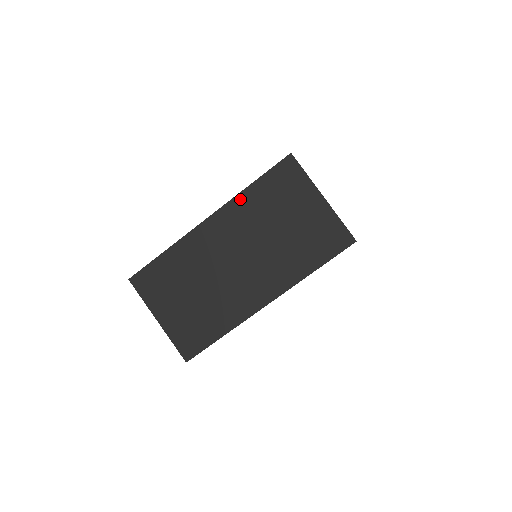
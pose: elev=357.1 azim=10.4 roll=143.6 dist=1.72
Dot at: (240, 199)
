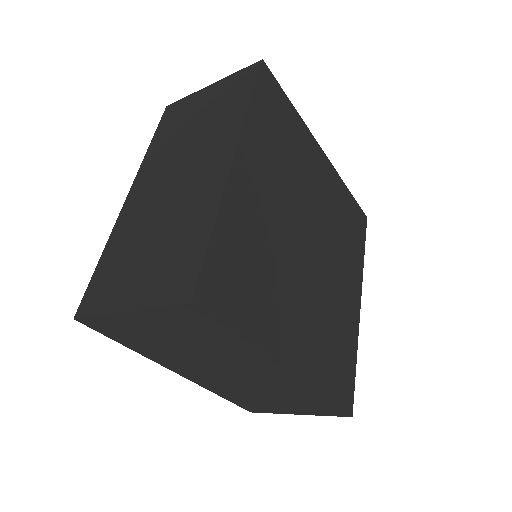
Dot at: (147, 158)
